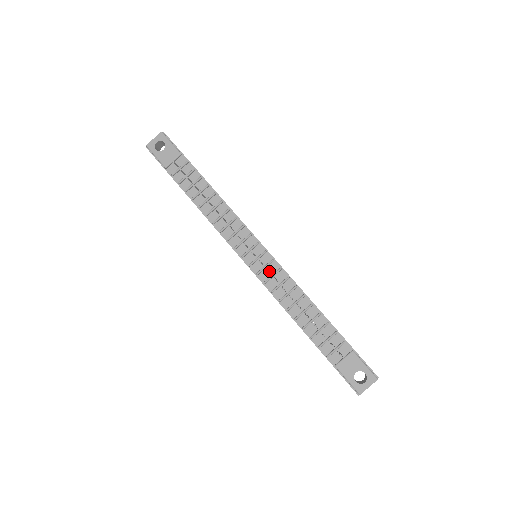
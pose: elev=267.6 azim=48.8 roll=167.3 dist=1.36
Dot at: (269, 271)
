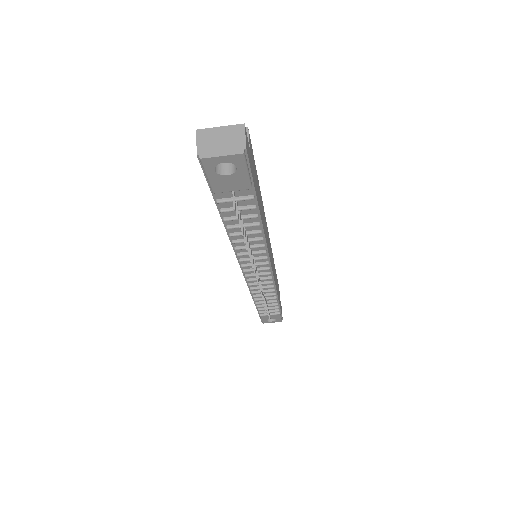
Dot at: occluded
